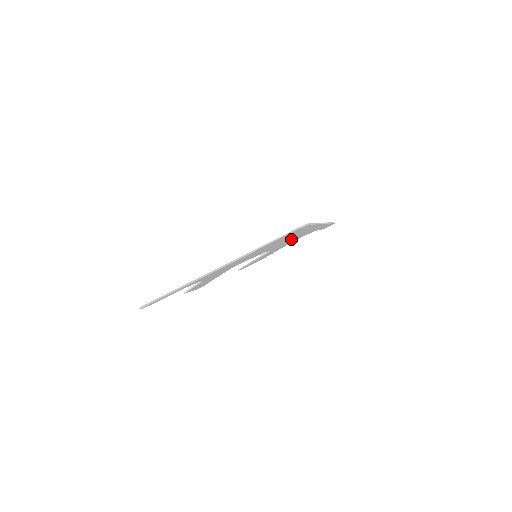
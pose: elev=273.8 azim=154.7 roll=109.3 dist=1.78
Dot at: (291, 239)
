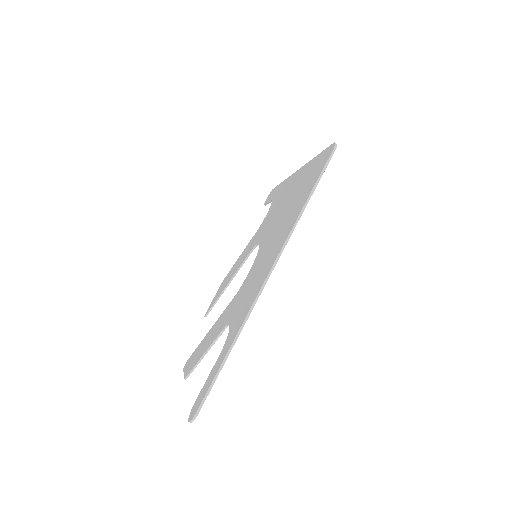
Dot at: occluded
